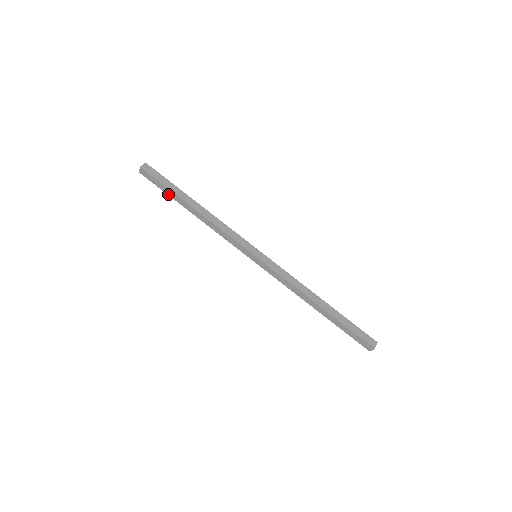
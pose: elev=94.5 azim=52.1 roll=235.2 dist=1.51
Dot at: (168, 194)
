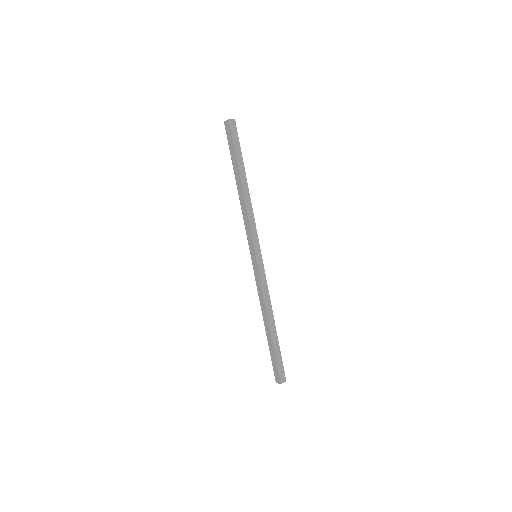
Dot at: (232, 157)
